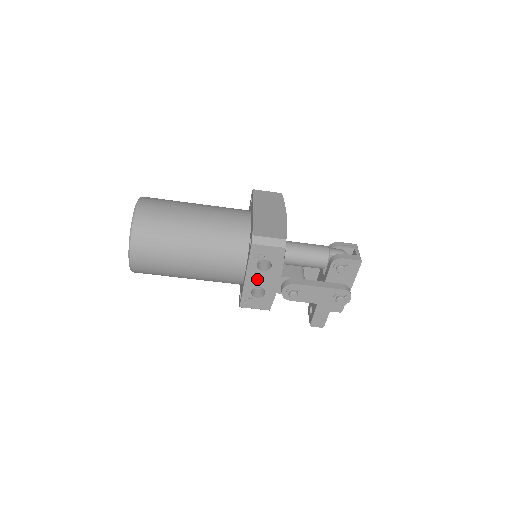
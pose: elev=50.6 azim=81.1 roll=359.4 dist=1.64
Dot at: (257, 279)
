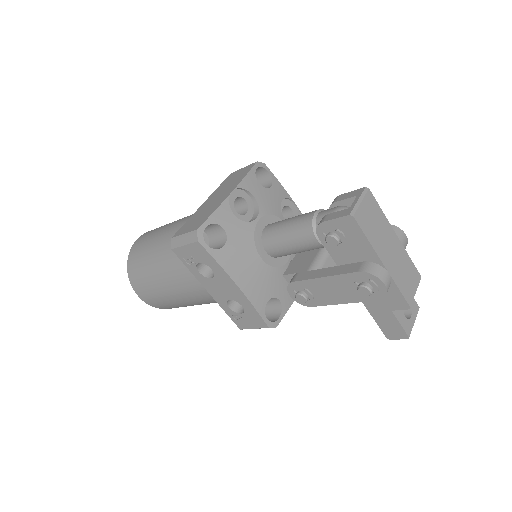
Dot at: (218, 290)
